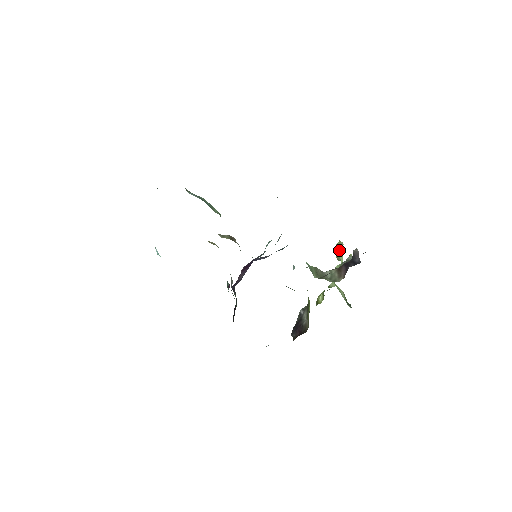
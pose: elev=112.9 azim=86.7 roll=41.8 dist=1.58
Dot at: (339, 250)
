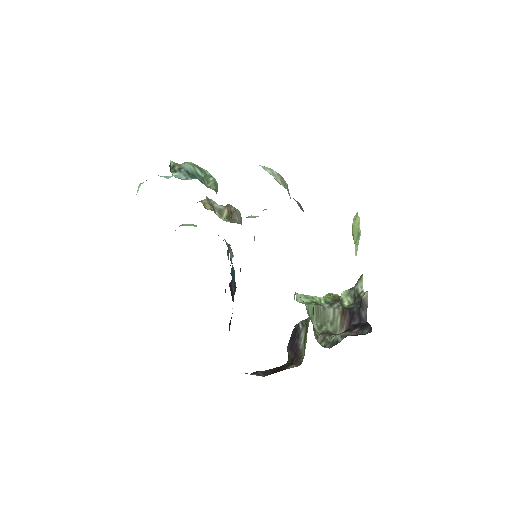
Dot at: (355, 235)
